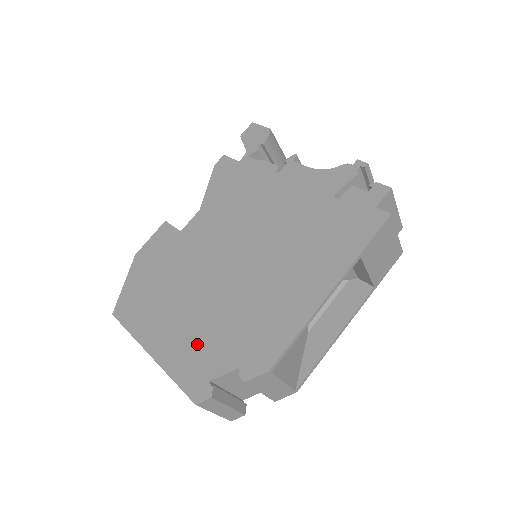
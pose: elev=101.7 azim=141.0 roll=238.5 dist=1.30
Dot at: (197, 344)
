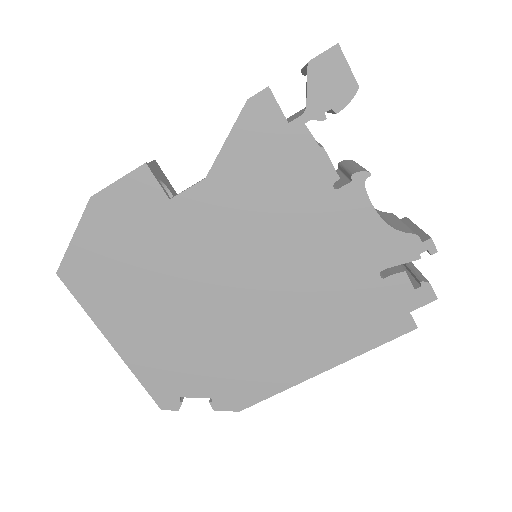
Dot at: (172, 360)
